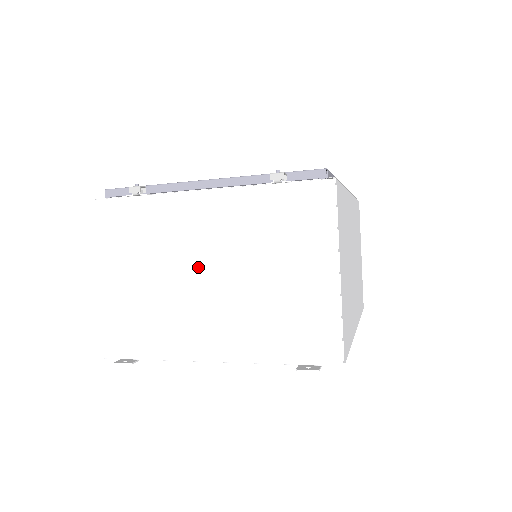
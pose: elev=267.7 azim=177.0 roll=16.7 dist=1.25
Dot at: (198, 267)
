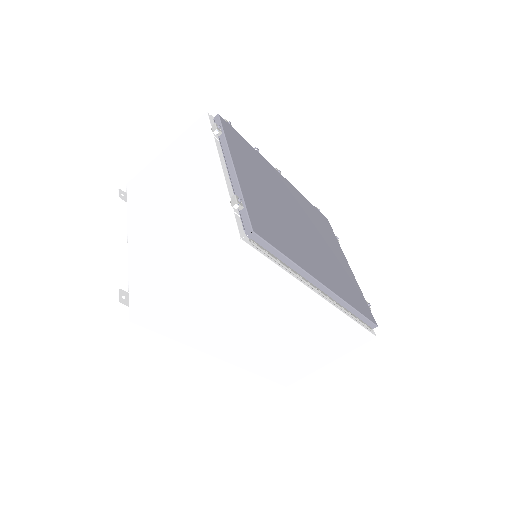
Dot at: (176, 196)
